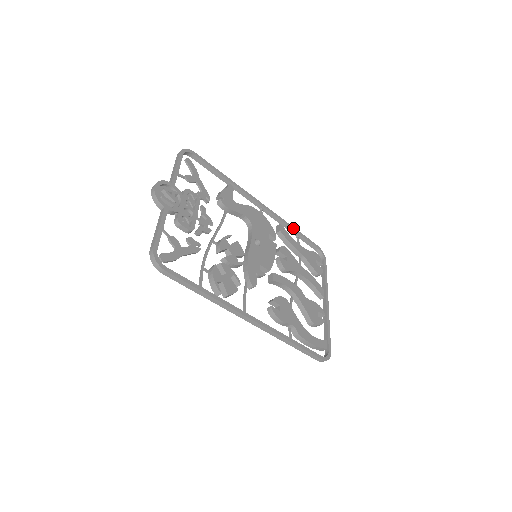
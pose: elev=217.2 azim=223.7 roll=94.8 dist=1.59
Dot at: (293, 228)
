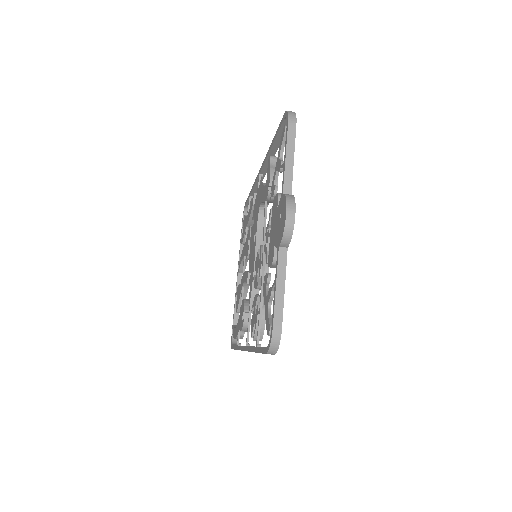
Dot at: (256, 191)
